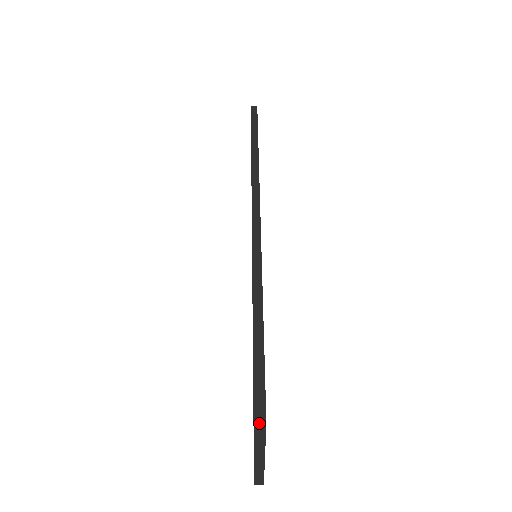
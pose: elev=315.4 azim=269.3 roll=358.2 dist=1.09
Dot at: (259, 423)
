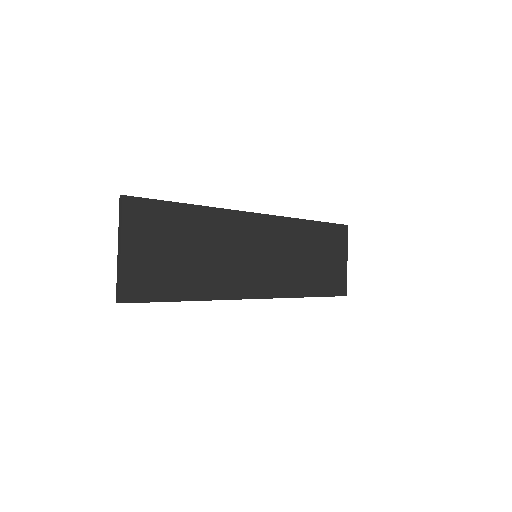
Dot at: (121, 195)
